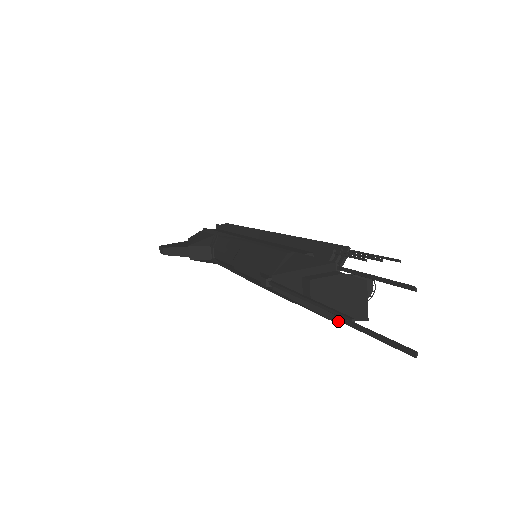
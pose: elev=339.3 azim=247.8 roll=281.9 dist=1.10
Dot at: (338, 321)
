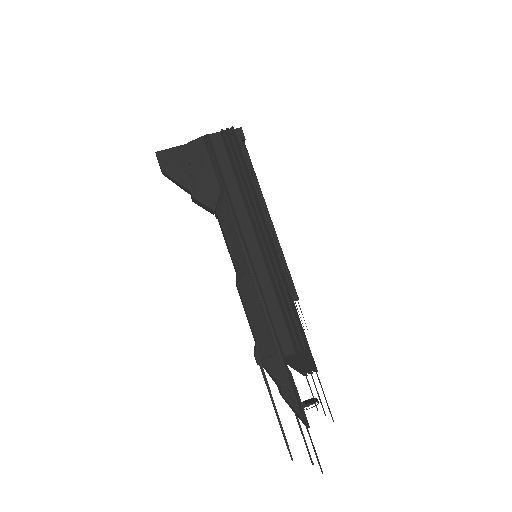
Dot at: occluded
